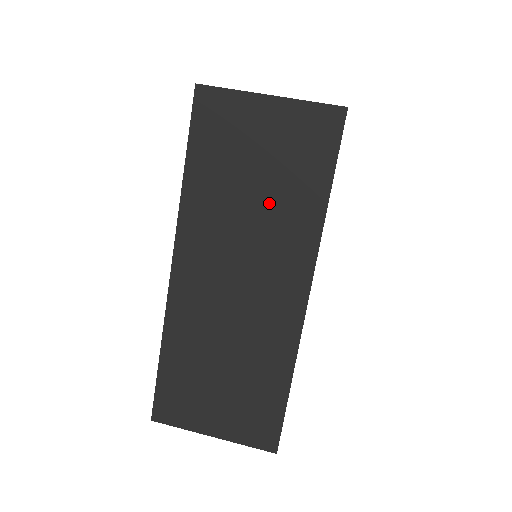
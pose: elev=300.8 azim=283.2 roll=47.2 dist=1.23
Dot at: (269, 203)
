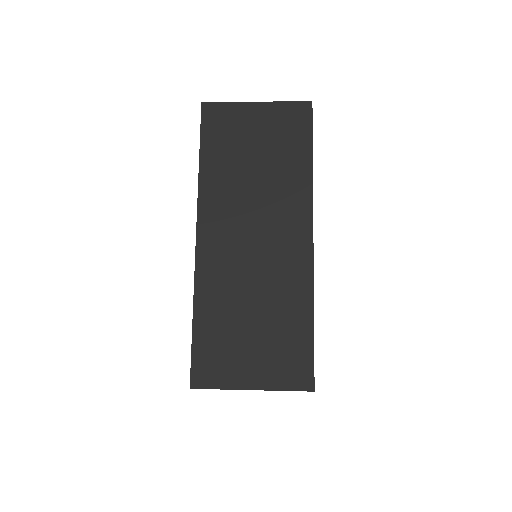
Dot at: (268, 173)
